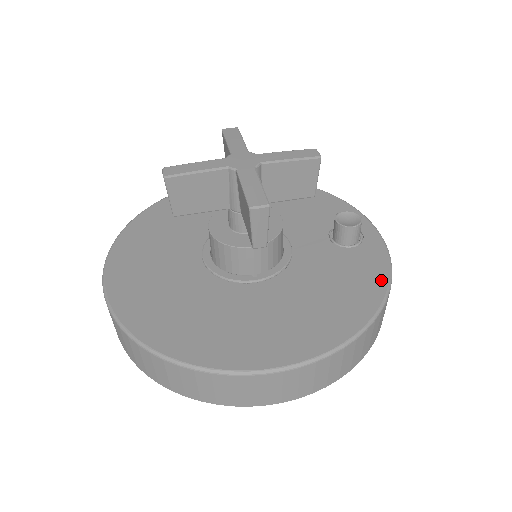
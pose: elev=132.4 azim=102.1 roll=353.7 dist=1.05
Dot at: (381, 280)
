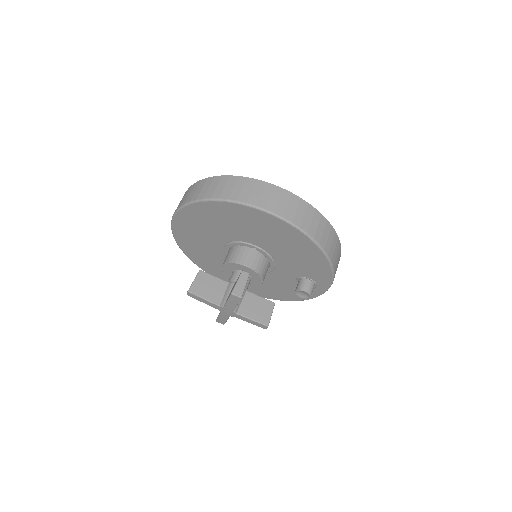
Dot at: (298, 299)
